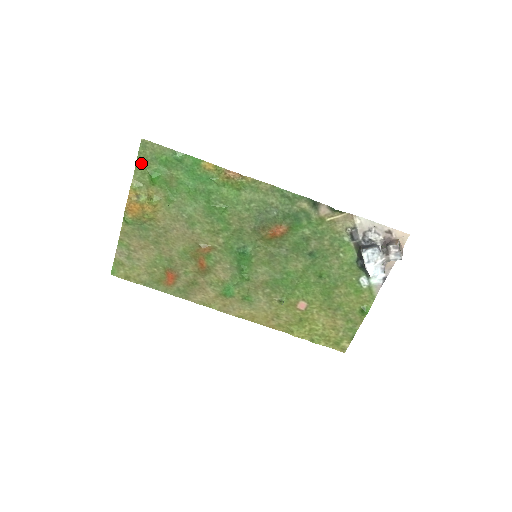
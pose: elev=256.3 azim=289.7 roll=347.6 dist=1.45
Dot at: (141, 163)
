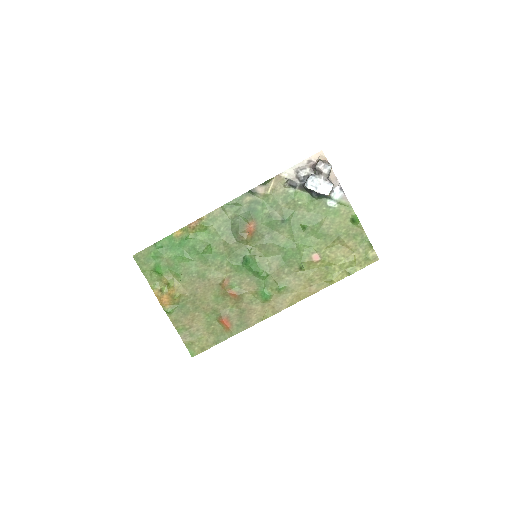
Dot at: (144, 270)
